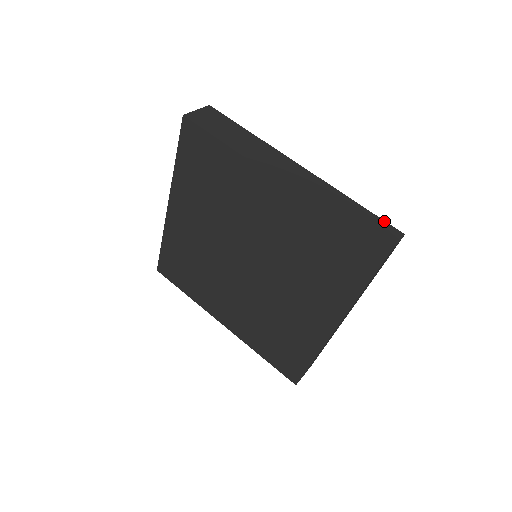
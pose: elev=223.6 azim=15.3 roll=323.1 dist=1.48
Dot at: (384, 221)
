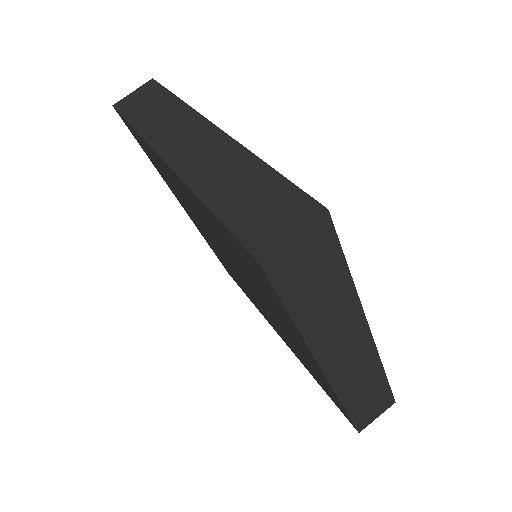
Dot at: (299, 190)
